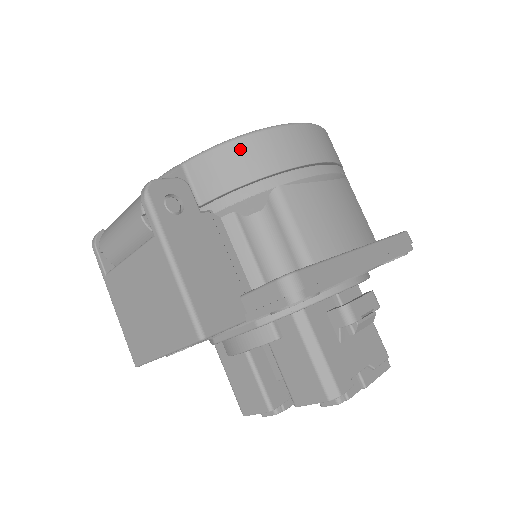
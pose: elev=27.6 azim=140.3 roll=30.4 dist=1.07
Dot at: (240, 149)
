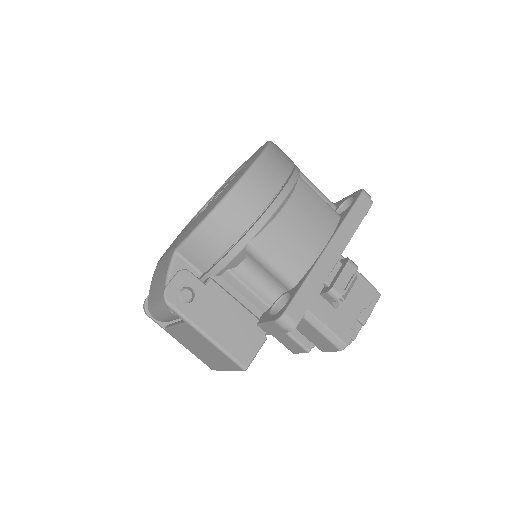
Dot at: (210, 229)
